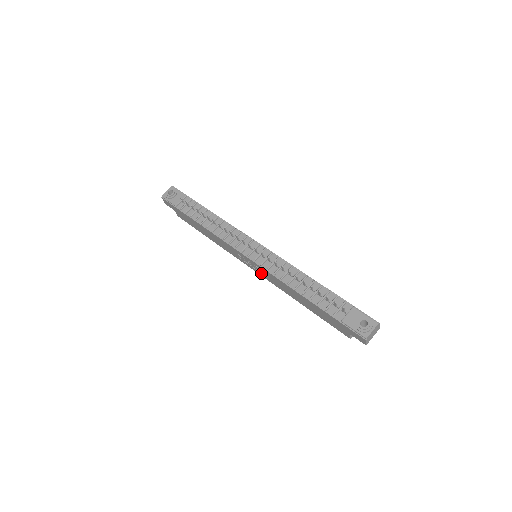
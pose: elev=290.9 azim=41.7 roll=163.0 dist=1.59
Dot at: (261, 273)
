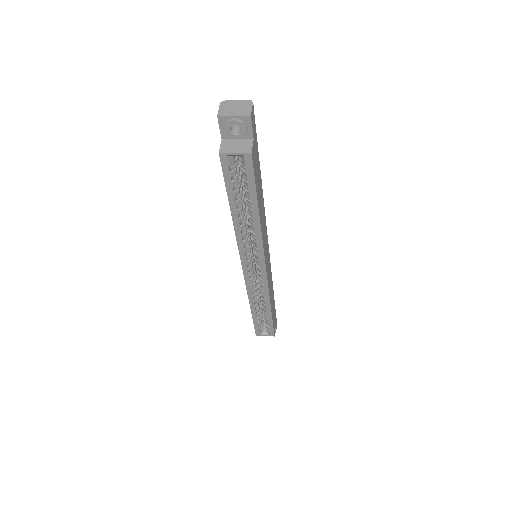
Dot at: occluded
